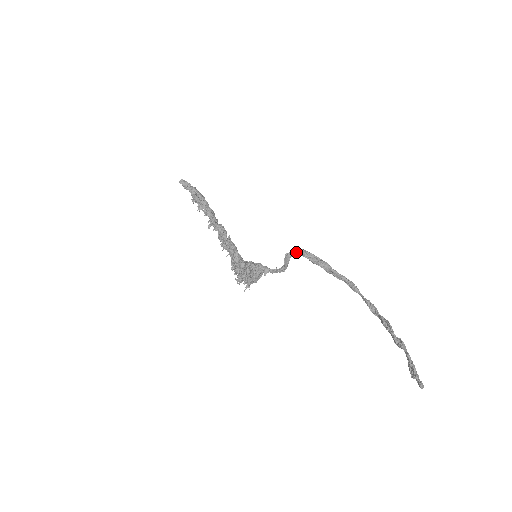
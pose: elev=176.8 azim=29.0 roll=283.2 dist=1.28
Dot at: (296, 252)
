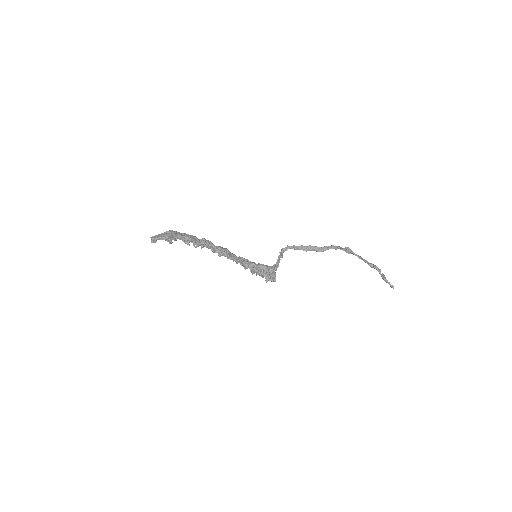
Dot at: occluded
